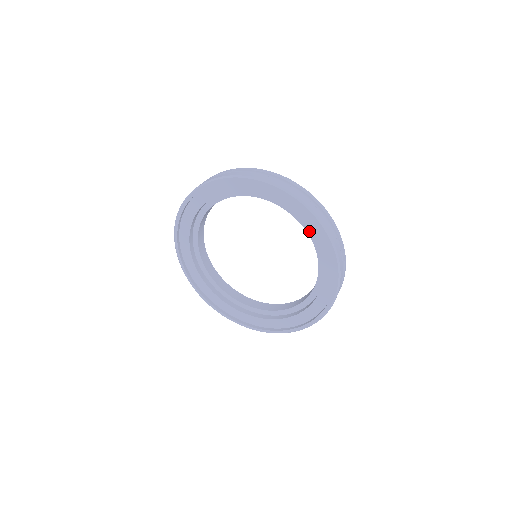
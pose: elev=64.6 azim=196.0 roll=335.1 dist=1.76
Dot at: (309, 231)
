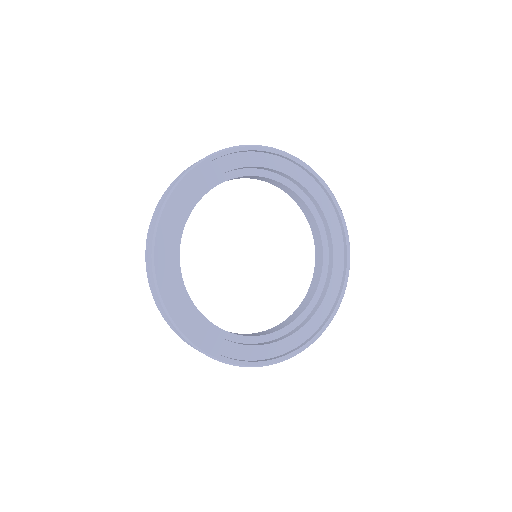
Dot at: (310, 193)
